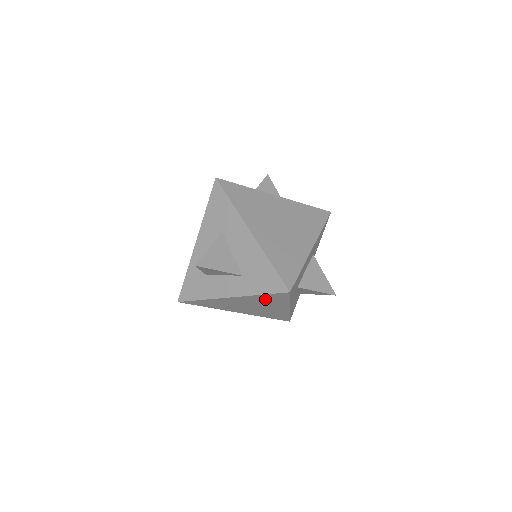
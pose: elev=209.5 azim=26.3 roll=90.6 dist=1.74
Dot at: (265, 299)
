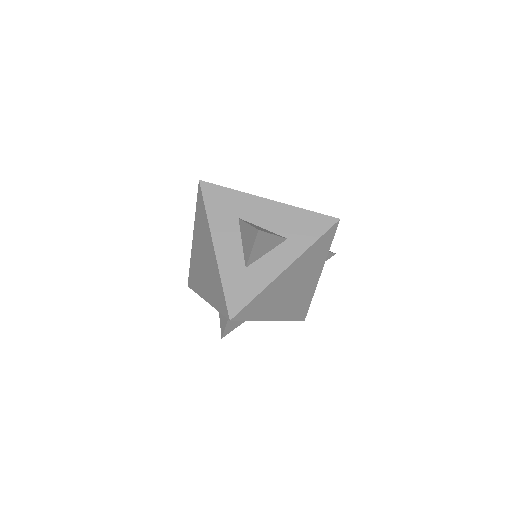
Dot at: (314, 254)
